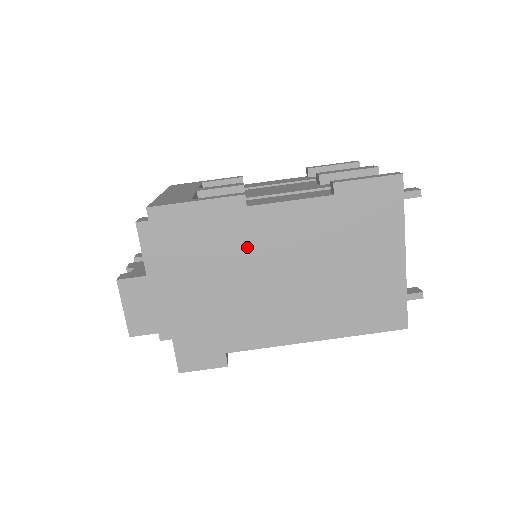
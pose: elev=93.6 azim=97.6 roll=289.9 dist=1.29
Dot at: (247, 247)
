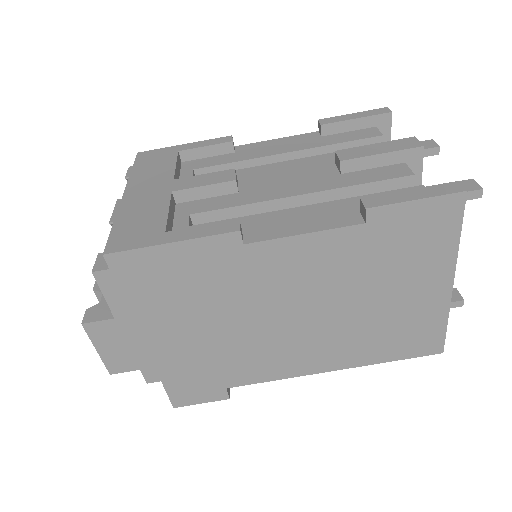
Dot at: (246, 289)
